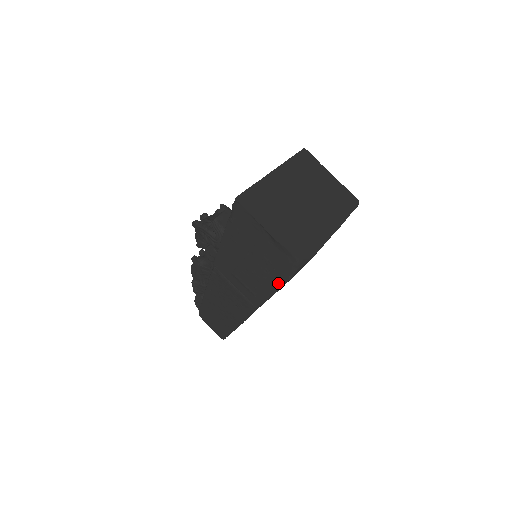
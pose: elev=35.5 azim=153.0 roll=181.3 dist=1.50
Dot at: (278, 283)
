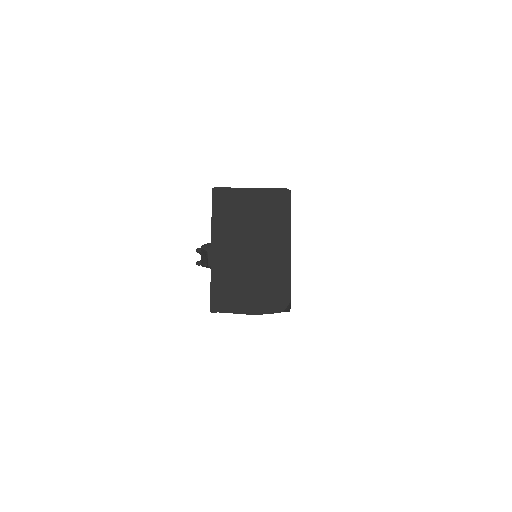
Dot at: occluded
